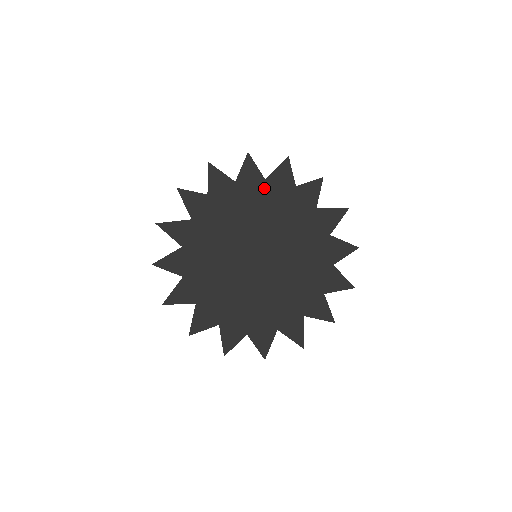
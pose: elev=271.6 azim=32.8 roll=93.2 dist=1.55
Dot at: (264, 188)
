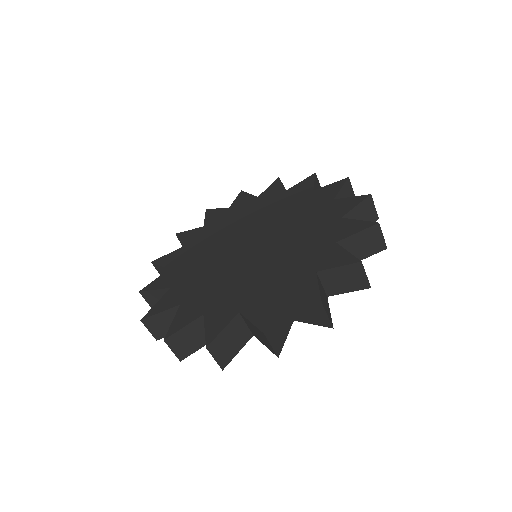
Dot at: (208, 228)
